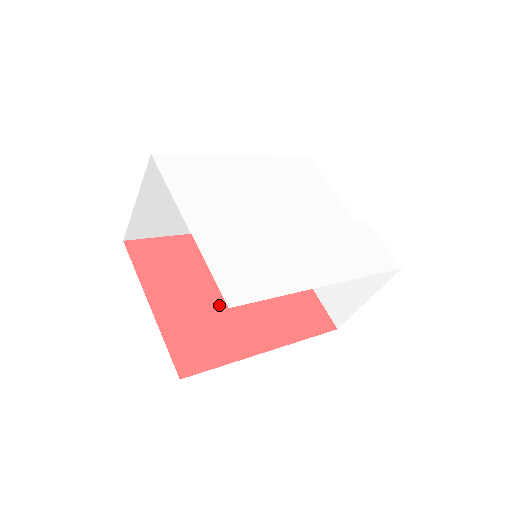
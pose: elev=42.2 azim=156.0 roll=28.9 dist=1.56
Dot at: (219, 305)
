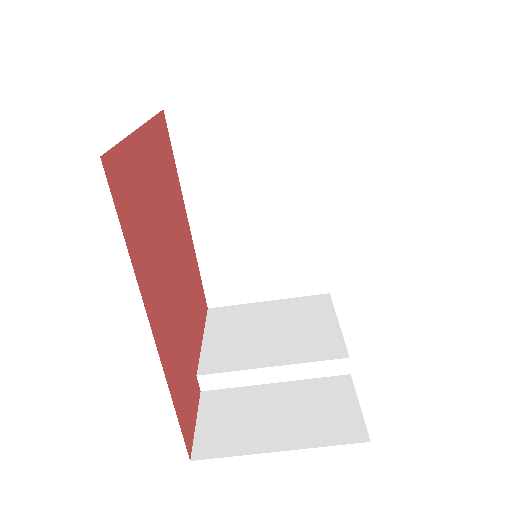
Dot at: (162, 241)
